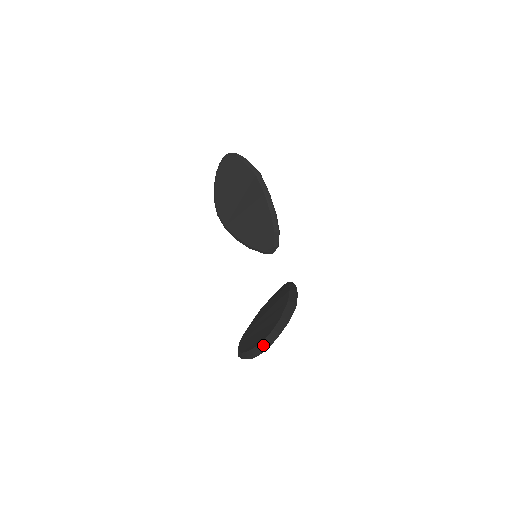
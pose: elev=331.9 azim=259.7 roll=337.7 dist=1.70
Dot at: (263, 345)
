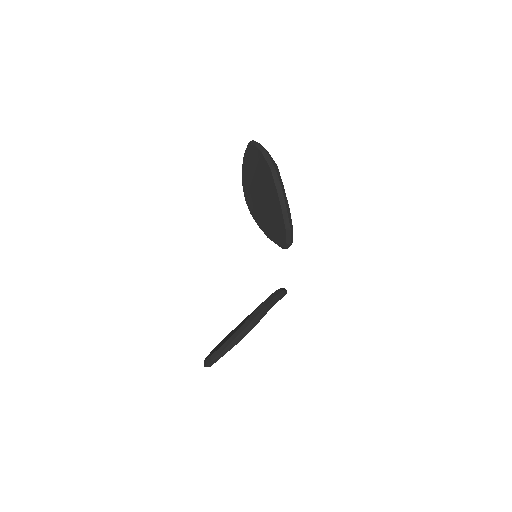
Dot at: (208, 361)
